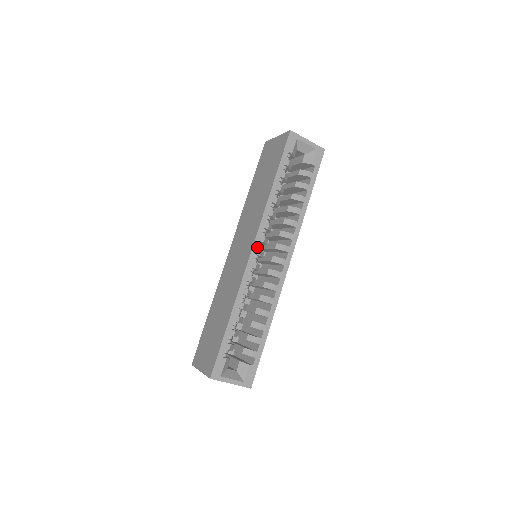
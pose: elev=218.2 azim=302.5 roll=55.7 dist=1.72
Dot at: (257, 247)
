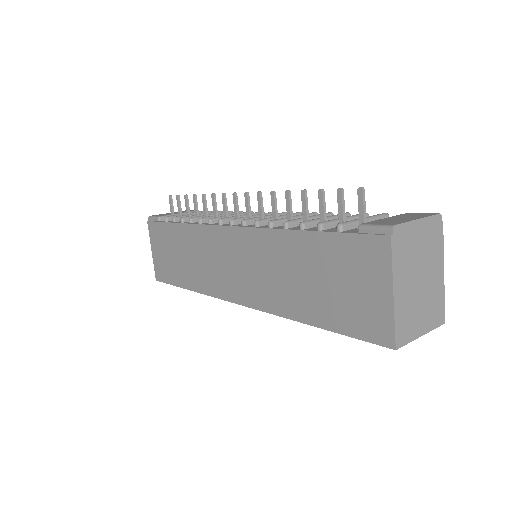
Dot at: occluded
